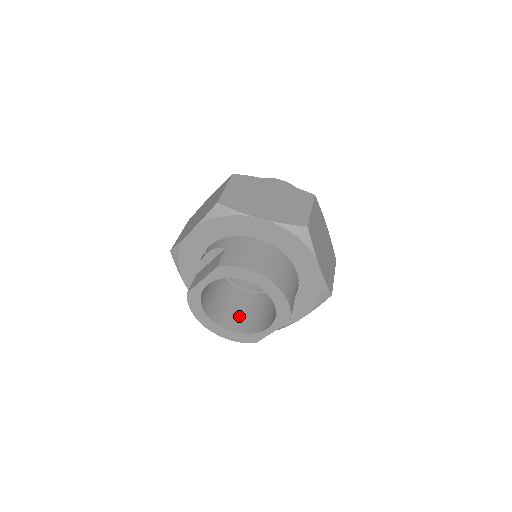
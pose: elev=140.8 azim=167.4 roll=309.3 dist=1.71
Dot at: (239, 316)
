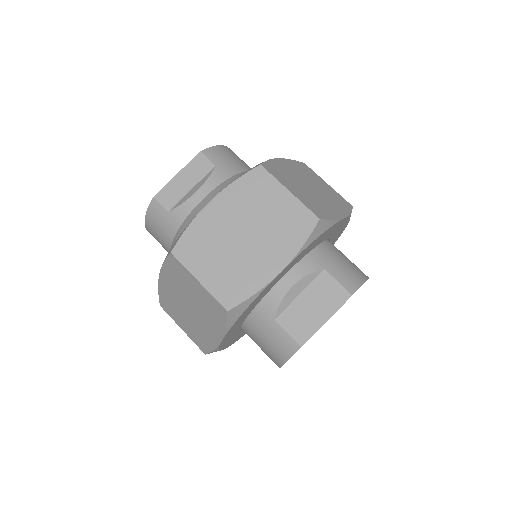
Dot at: occluded
